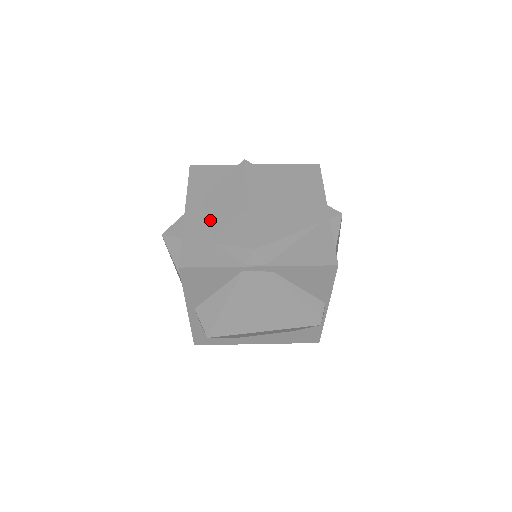
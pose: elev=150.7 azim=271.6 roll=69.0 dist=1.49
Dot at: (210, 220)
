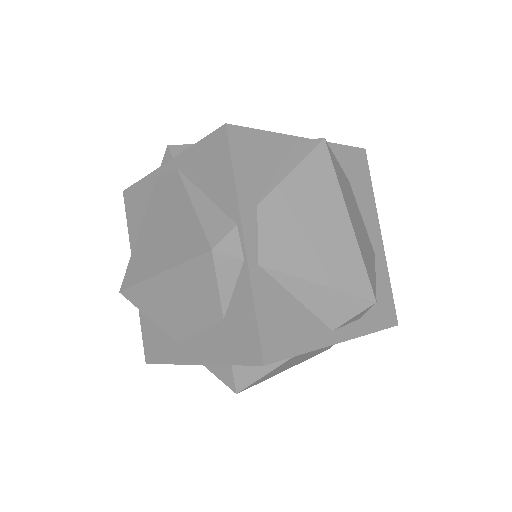
Dot at: occluded
